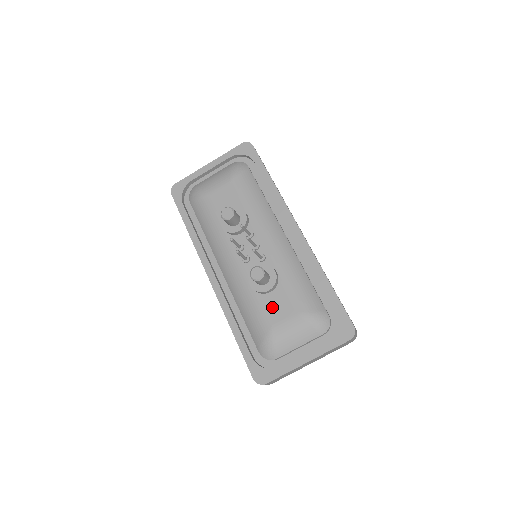
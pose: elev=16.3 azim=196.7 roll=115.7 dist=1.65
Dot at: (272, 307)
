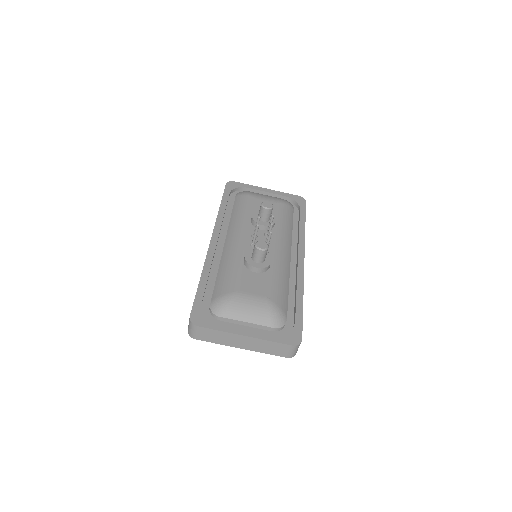
Dot at: (249, 281)
